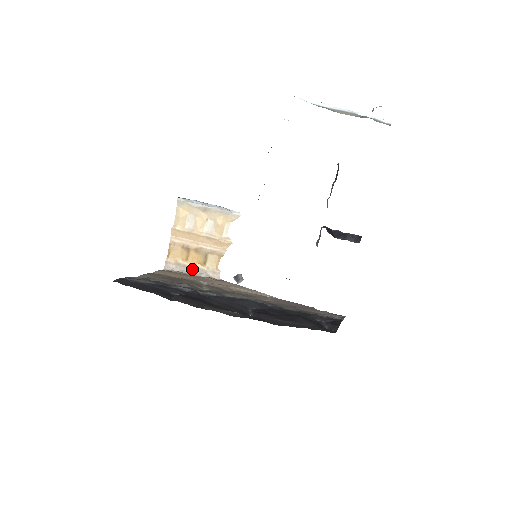
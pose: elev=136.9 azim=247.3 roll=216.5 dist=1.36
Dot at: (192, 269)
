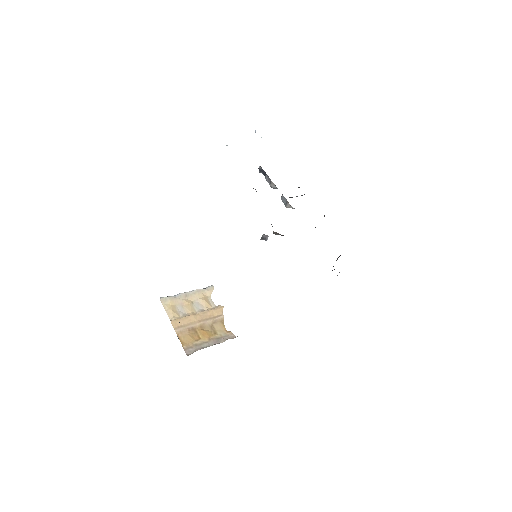
Dot at: (209, 342)
